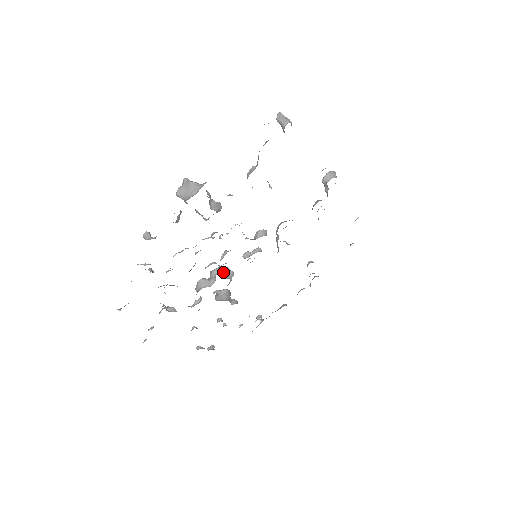
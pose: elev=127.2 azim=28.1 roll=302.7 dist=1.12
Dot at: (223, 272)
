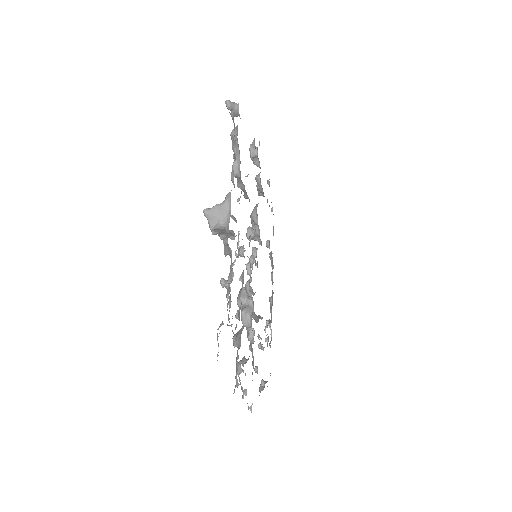
Dot at: occluded
